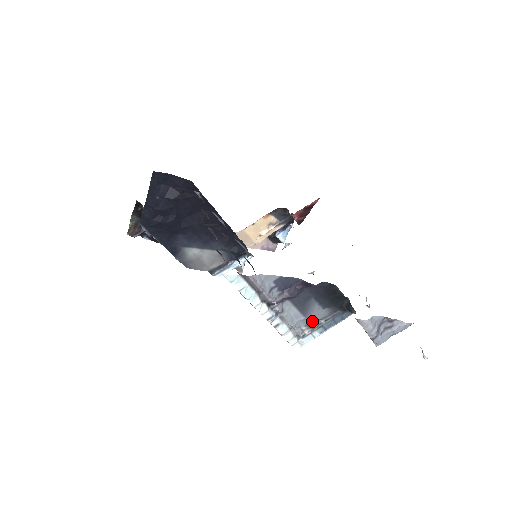
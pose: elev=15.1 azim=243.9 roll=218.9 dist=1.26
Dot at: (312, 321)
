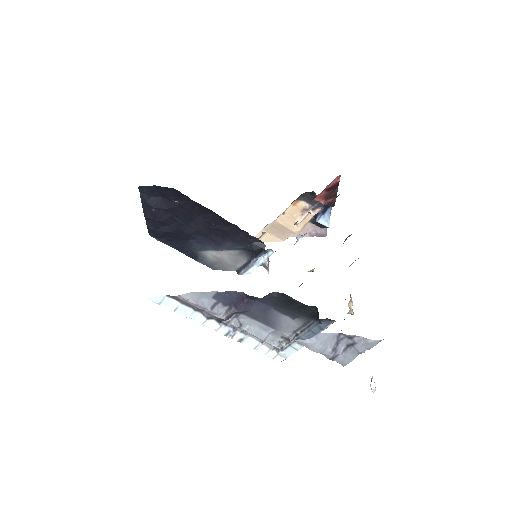
Dot at: (286, 333)
